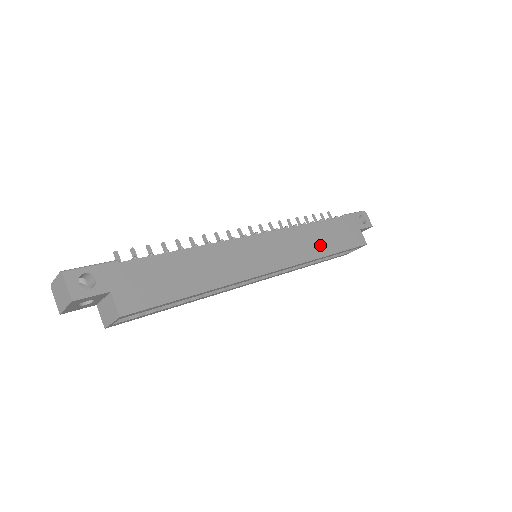
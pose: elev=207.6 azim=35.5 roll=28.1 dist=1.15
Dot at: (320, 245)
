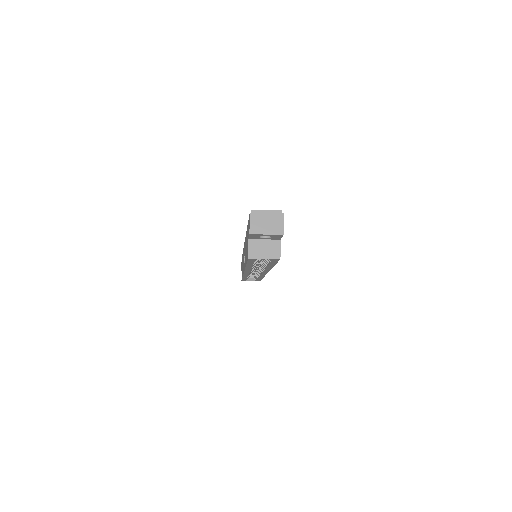
Dot at: occluded
